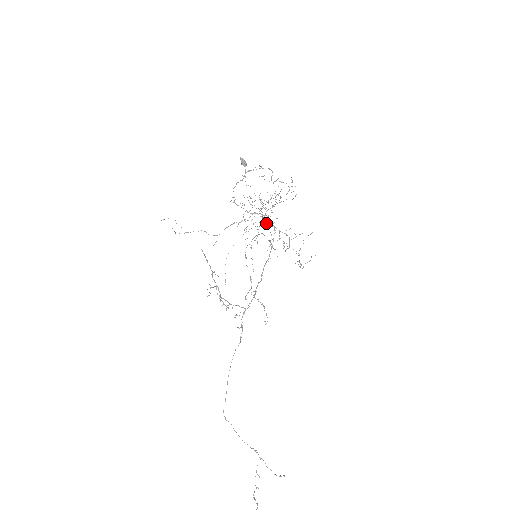
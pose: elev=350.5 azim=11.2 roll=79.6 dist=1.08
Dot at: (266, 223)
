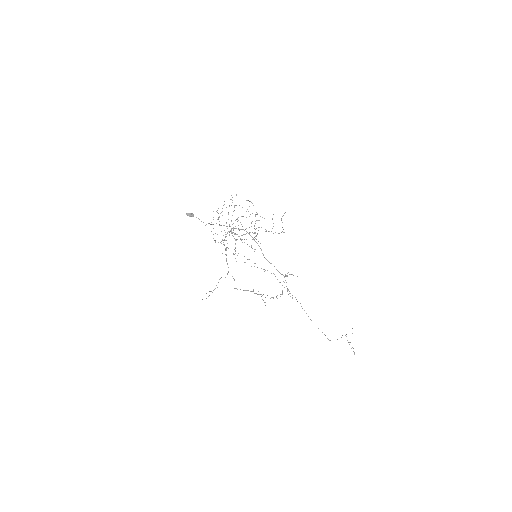
Dot at: (231, 232)
